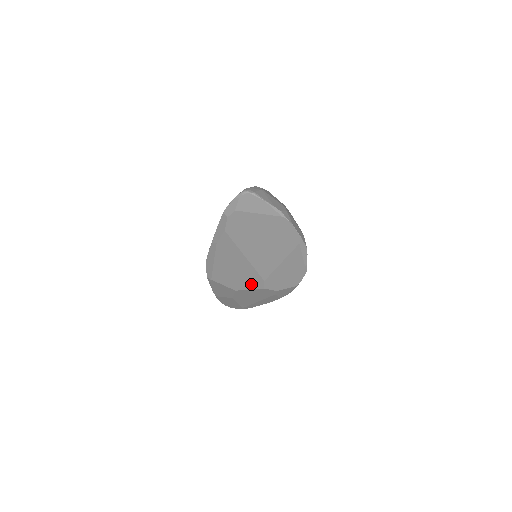
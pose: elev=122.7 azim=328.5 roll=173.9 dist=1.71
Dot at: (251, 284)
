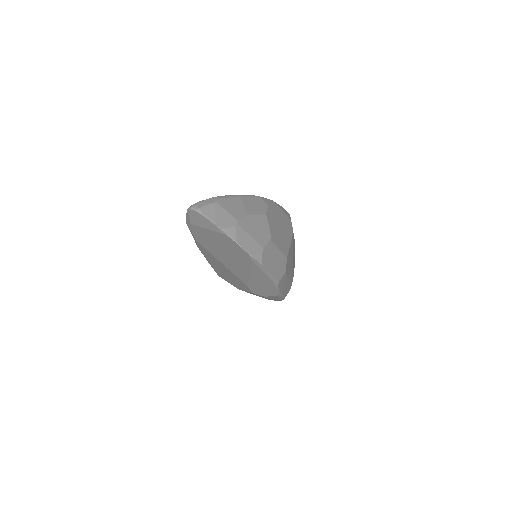
Dot at: (243, 287)
